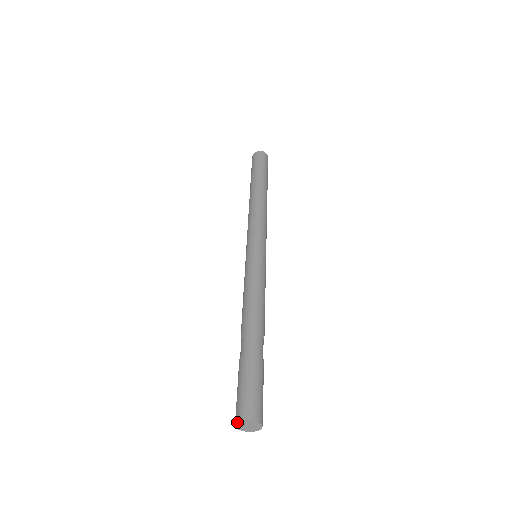
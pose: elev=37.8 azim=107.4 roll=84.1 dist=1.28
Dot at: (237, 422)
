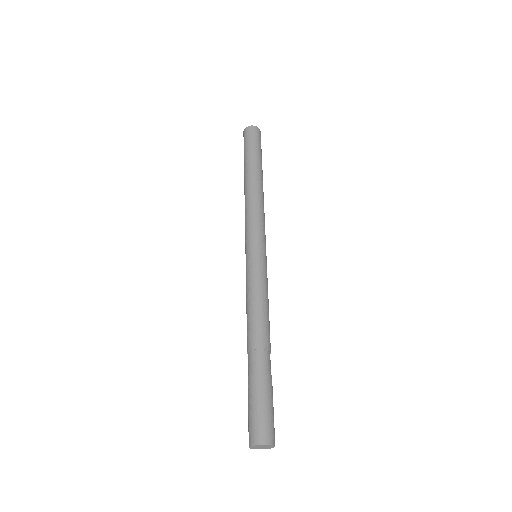
Dot at: (255, 445)
